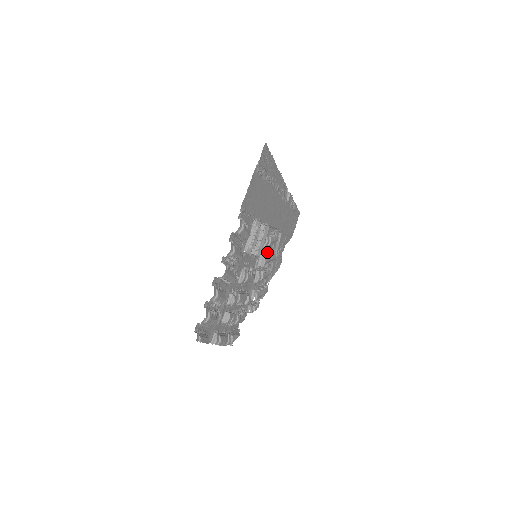
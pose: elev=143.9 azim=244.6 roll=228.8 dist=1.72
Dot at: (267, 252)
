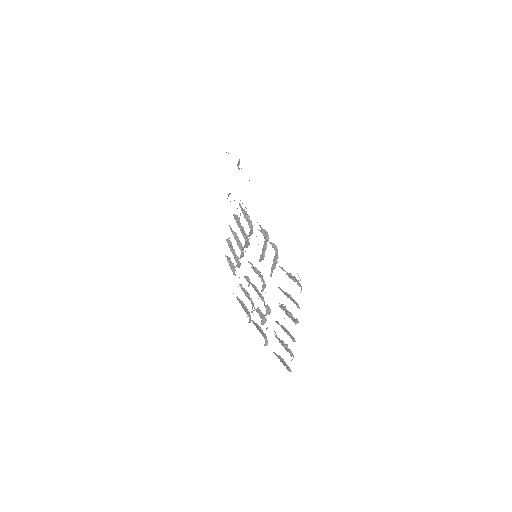
Dot at: (242, 230)
